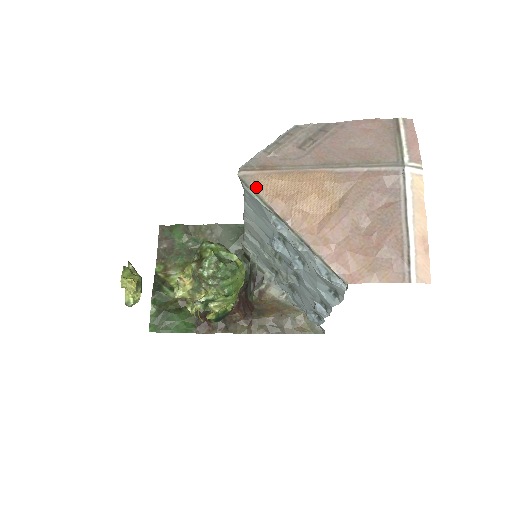
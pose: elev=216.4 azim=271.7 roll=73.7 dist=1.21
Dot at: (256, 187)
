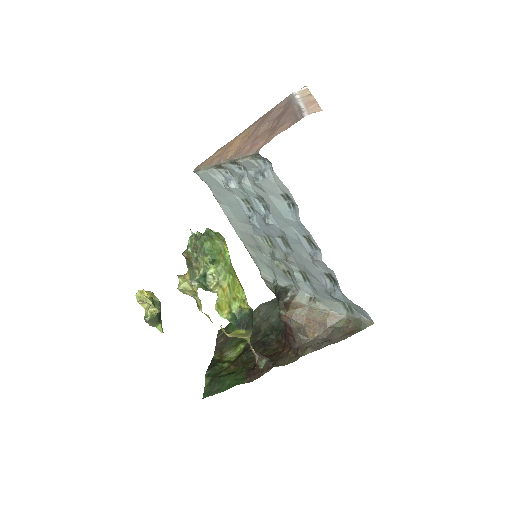
Dot at: (203, 166)
